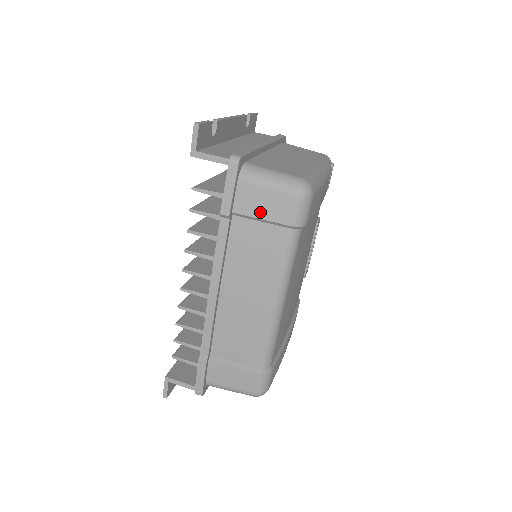
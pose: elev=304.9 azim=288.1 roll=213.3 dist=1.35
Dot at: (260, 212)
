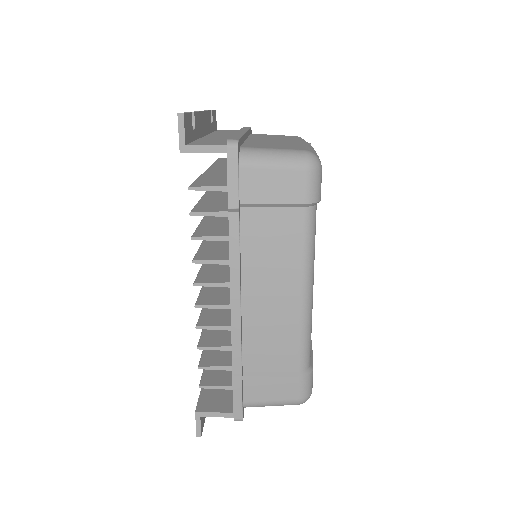
Dot at: (271, 196)
